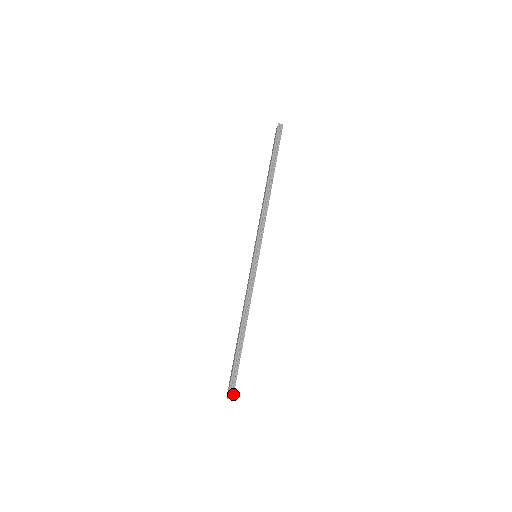
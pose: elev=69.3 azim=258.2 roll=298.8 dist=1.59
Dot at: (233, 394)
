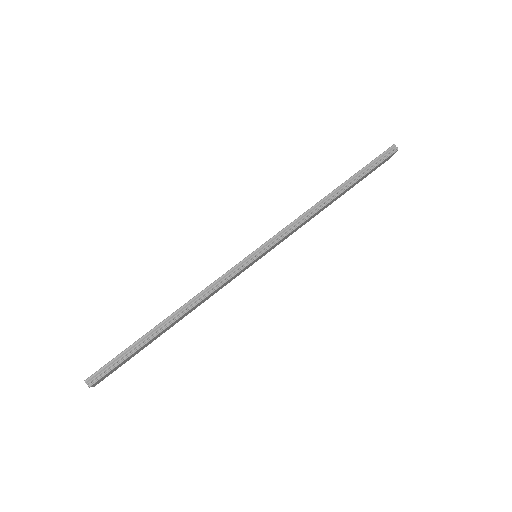
Dot at: (95, 381)
